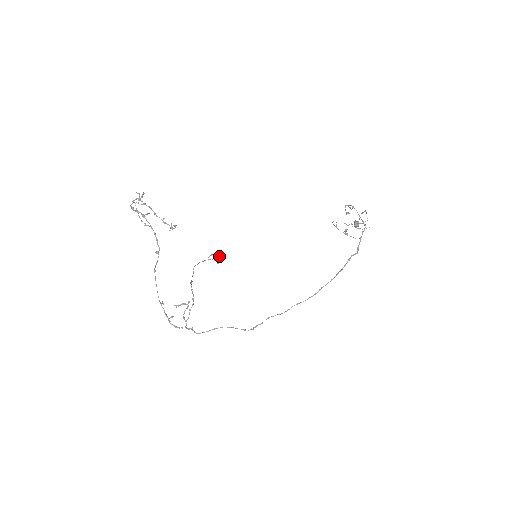
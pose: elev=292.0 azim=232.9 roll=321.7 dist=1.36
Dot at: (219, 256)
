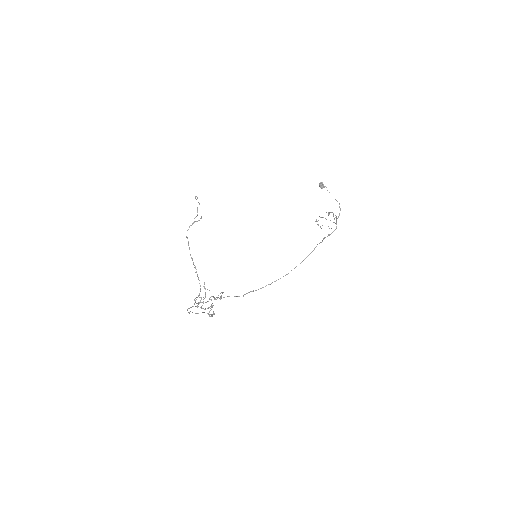
Dot at: (197, 198)
